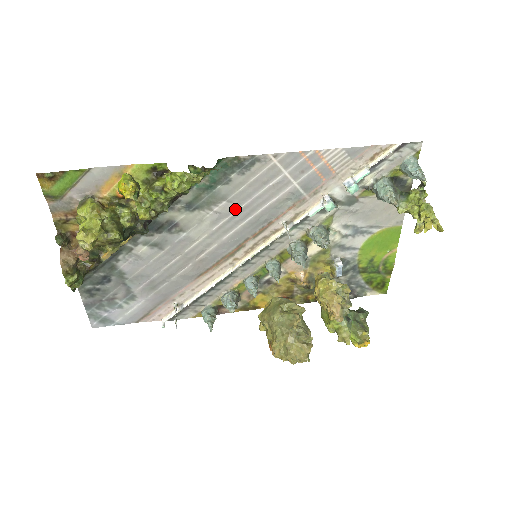
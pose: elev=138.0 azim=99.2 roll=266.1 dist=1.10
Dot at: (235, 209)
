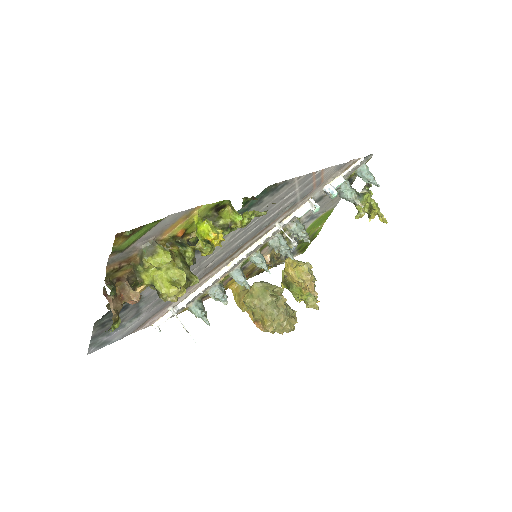
Dot at: (252, 222)
